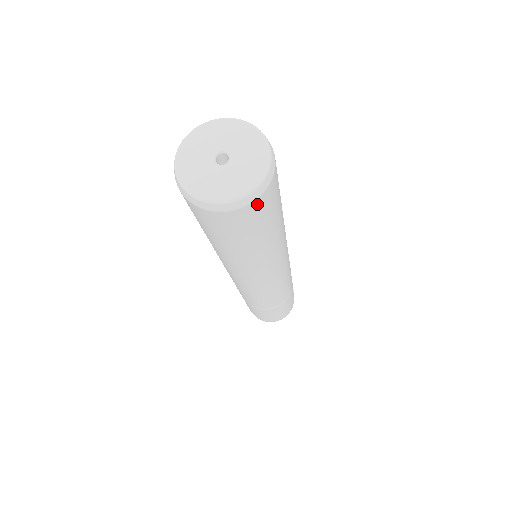
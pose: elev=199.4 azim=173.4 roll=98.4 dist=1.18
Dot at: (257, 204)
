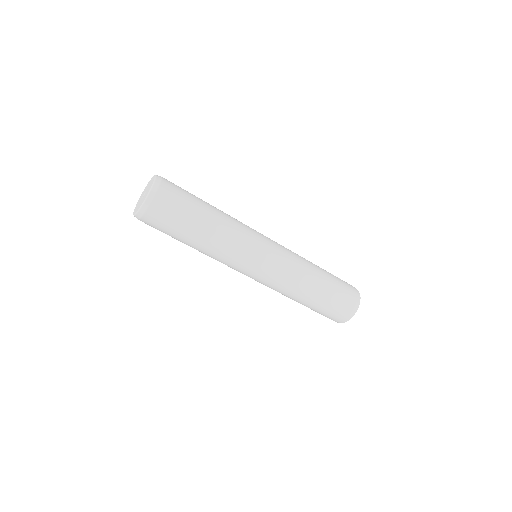
Dot at: (160, 197)
